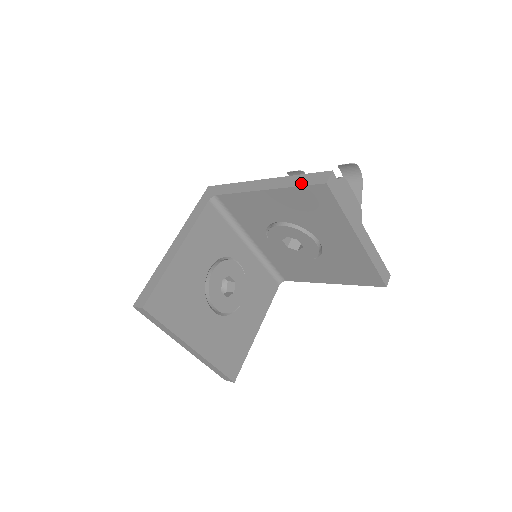
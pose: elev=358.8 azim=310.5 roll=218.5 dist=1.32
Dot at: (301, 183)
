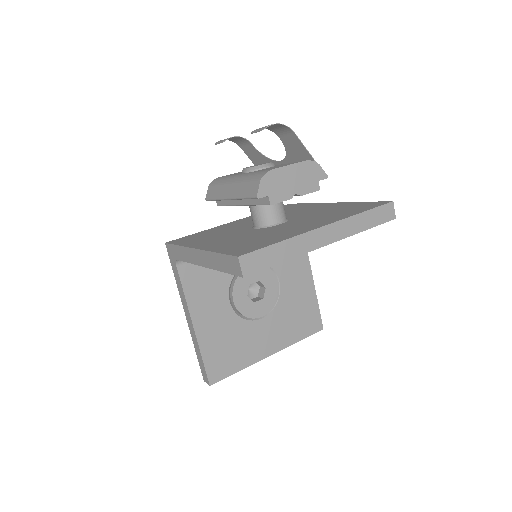
Dot at: (224, 269)
